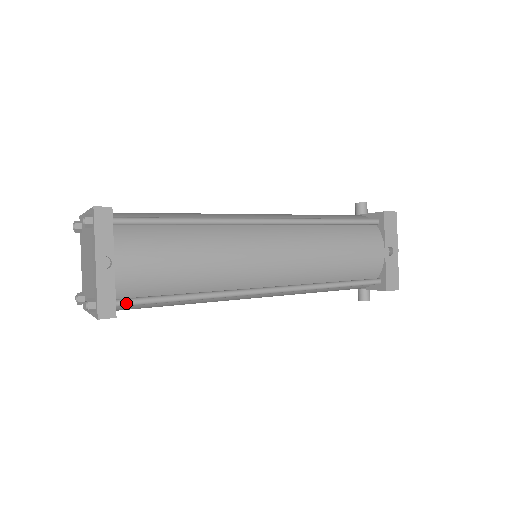
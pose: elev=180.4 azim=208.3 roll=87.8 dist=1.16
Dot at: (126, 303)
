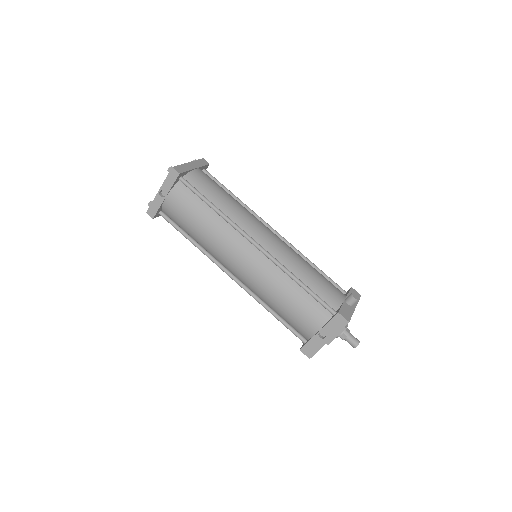
Dot at: (163, 217)
